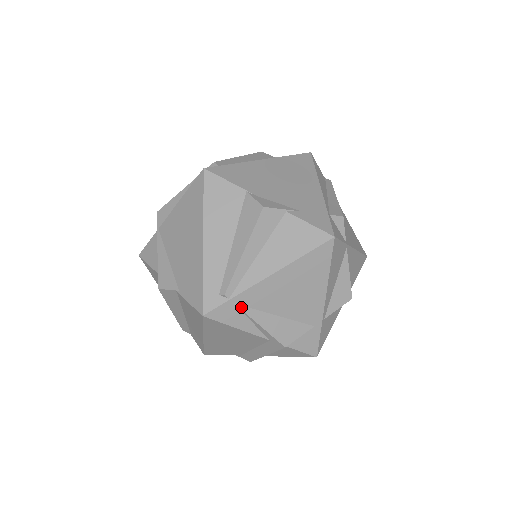
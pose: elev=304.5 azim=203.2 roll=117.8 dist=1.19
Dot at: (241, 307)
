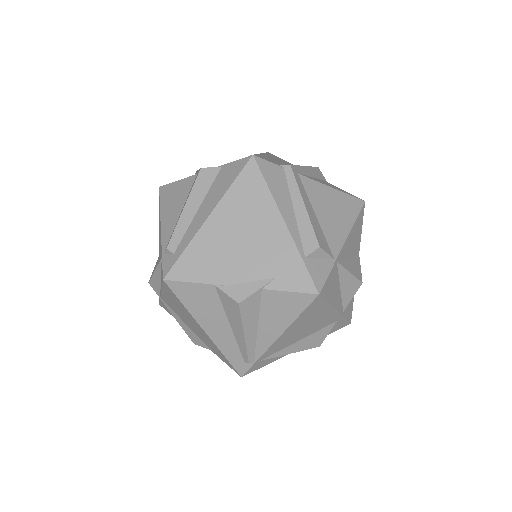
Dot at: (267, 358)
